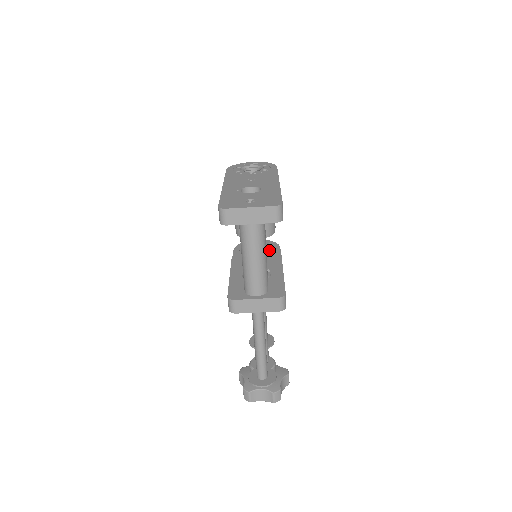
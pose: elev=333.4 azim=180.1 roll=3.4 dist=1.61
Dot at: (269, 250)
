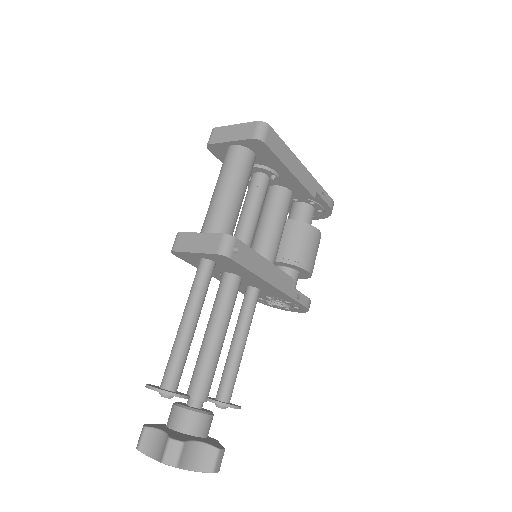
Dot at: occluded
